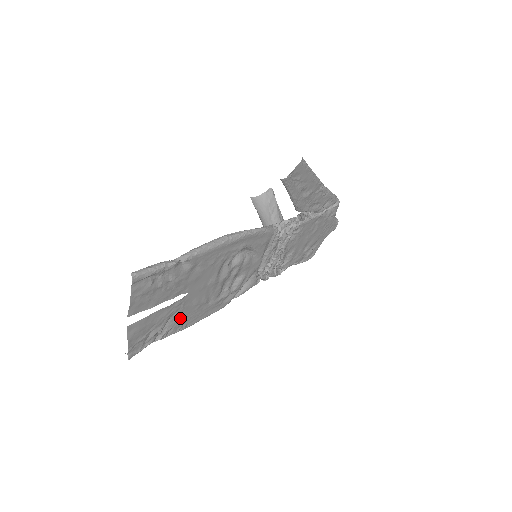
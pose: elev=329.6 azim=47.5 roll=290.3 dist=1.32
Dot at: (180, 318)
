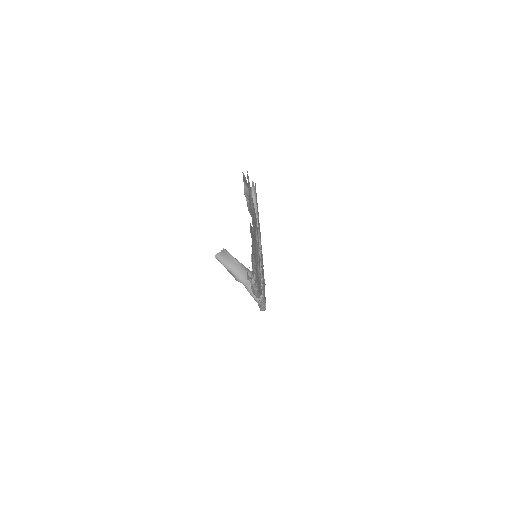
Dot at: occluded
